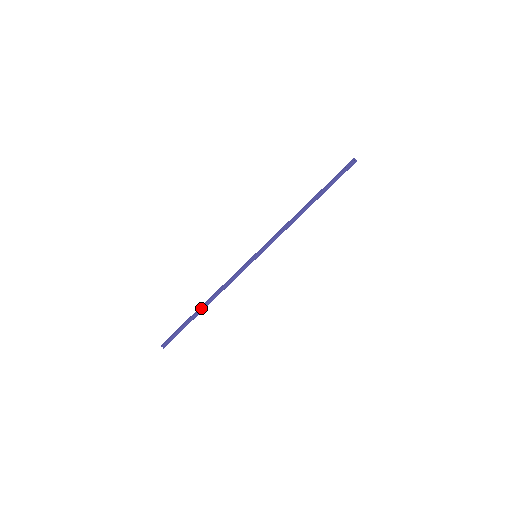
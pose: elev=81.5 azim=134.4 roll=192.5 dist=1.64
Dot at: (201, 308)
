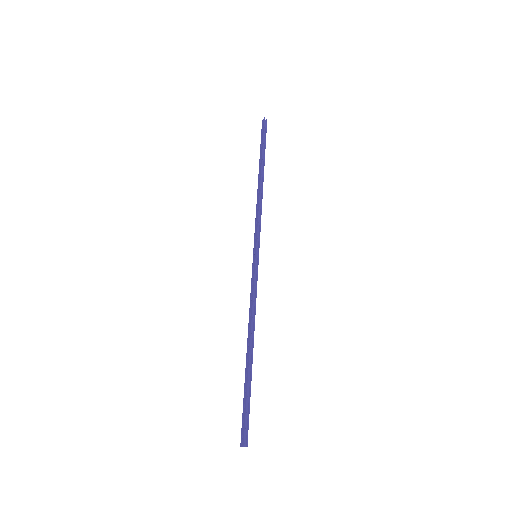
Dot at: (249, 355)
